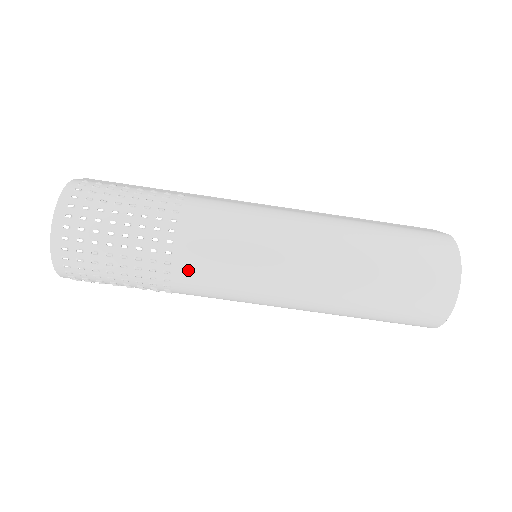
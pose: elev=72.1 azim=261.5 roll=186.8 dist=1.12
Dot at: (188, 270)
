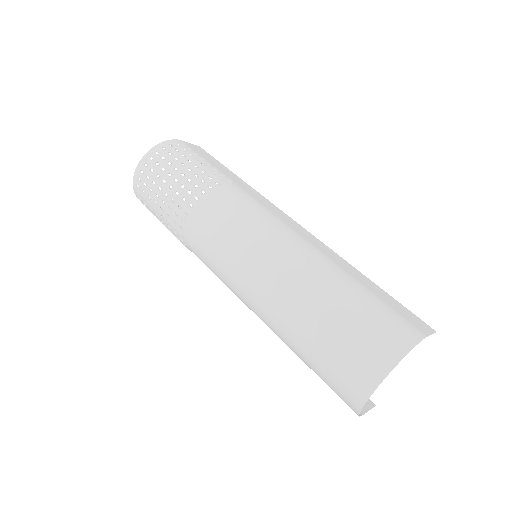
Dot at: (193, 233)
